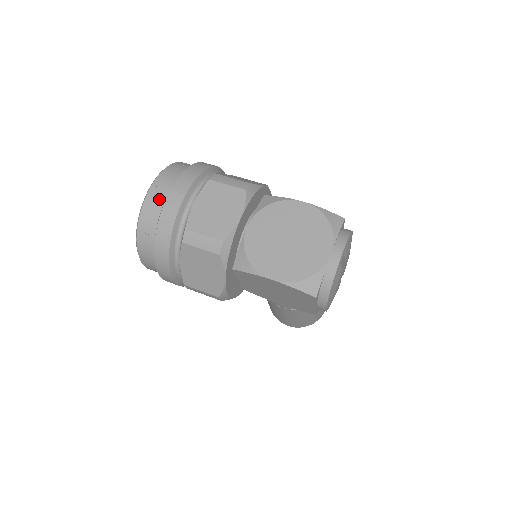
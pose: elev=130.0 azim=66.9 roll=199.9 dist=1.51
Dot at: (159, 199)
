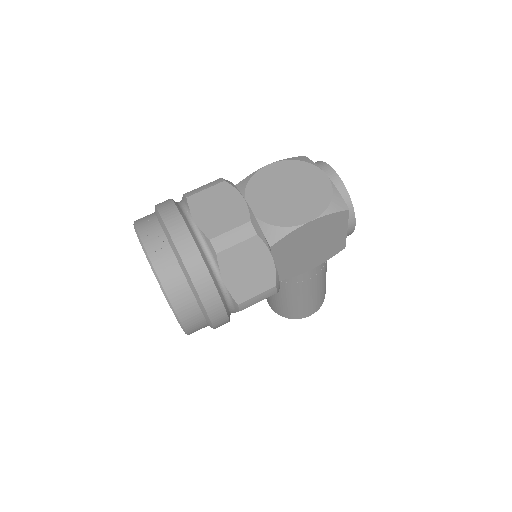
Dot at: (160, 242)
